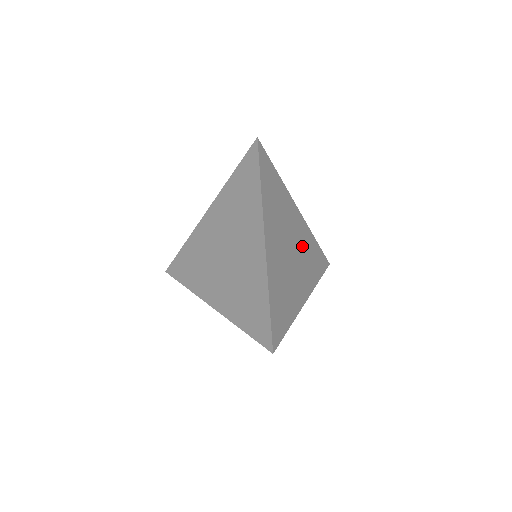
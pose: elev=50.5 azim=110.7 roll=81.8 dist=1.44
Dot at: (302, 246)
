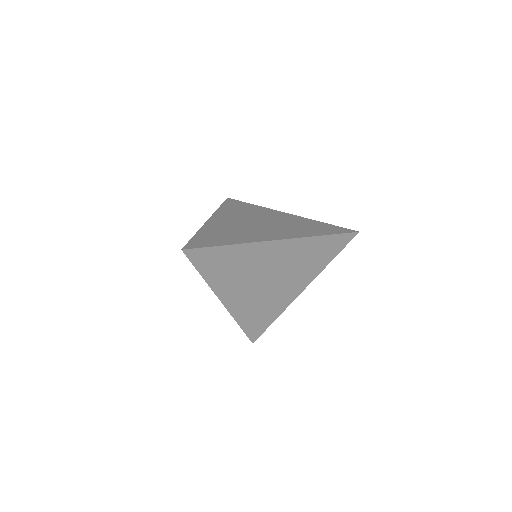
Dot at: (284, 223)
